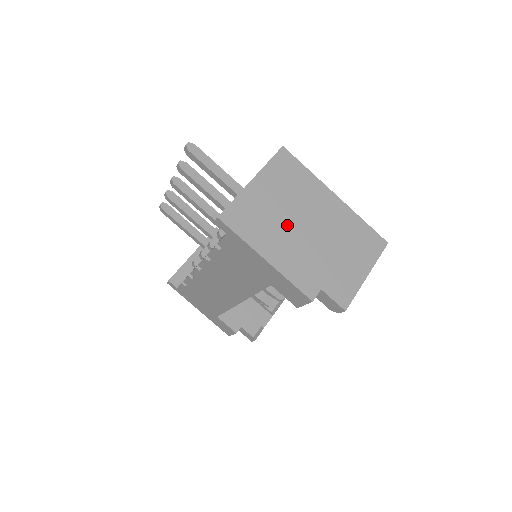
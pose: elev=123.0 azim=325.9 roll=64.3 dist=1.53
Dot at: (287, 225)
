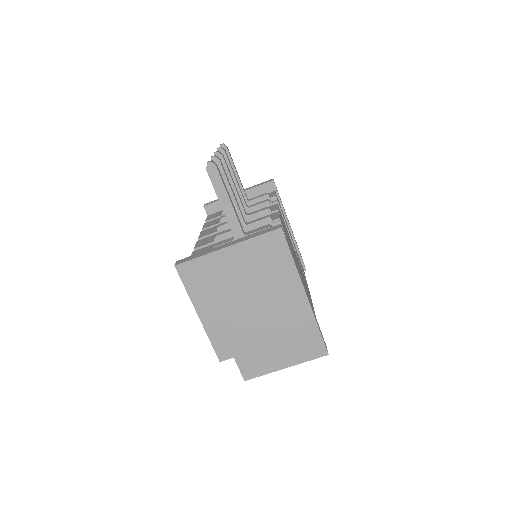
Dot at: (236, 298)
